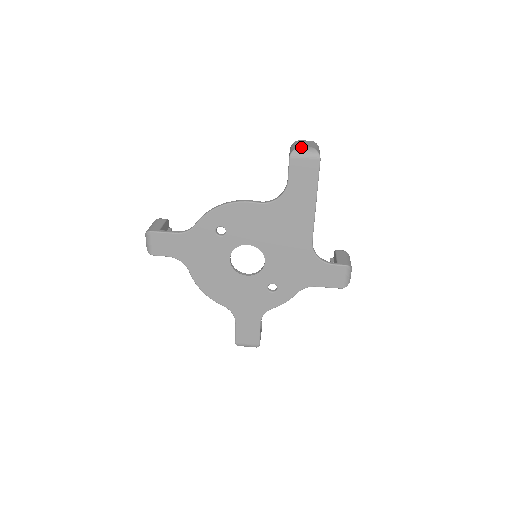
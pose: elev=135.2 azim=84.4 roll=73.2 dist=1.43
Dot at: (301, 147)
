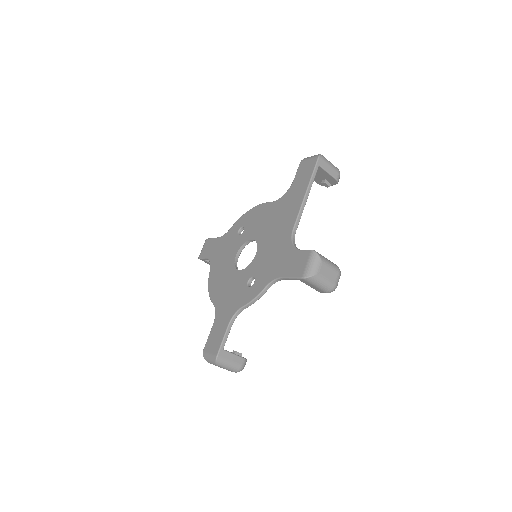
Dot at: occluded
